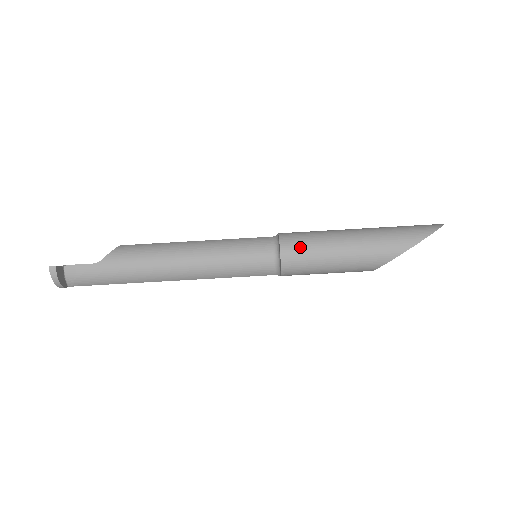
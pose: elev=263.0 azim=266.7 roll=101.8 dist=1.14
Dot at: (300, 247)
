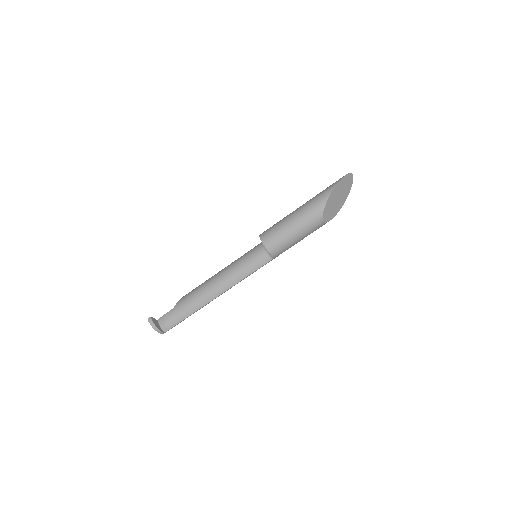
Dot at: (270, 231)
